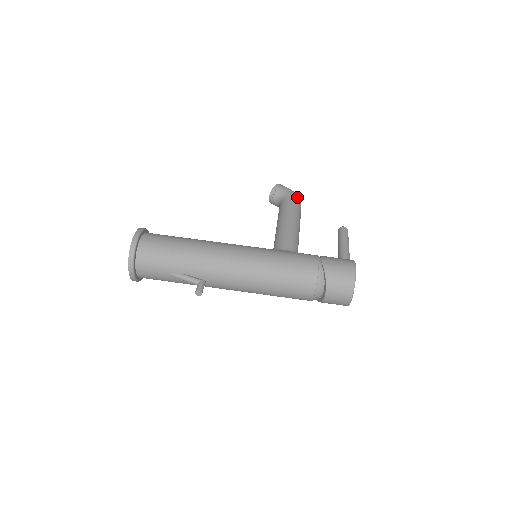
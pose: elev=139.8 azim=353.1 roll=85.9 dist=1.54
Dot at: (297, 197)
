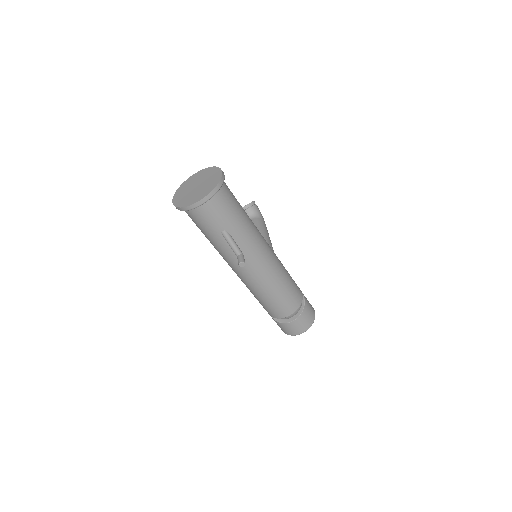
Dot at: occluded
